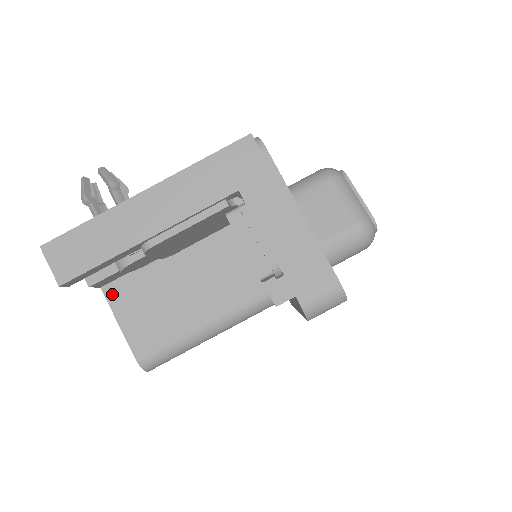
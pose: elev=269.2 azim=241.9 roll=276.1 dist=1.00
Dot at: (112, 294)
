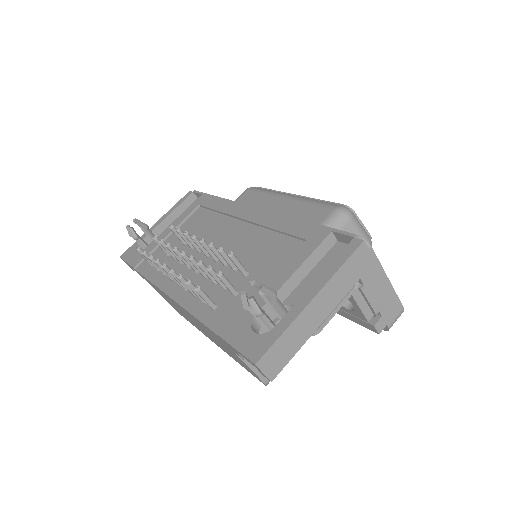
Dot at: occluded
